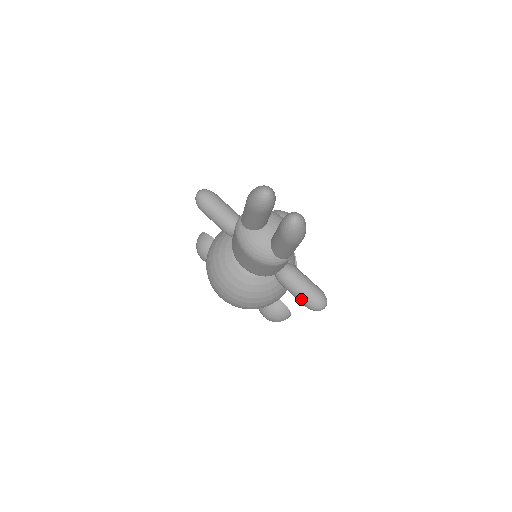
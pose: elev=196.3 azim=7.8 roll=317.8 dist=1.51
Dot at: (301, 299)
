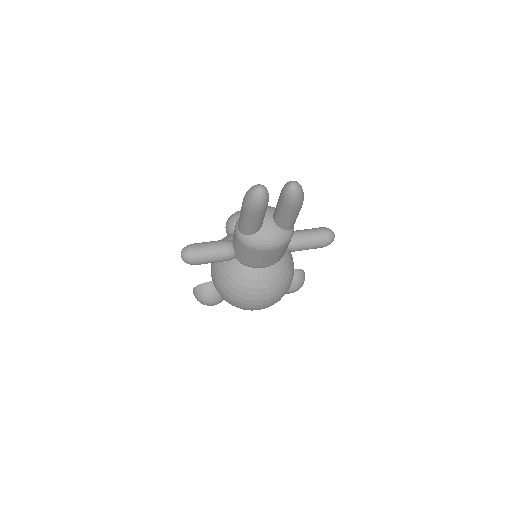
Dot at: (318, 245)
